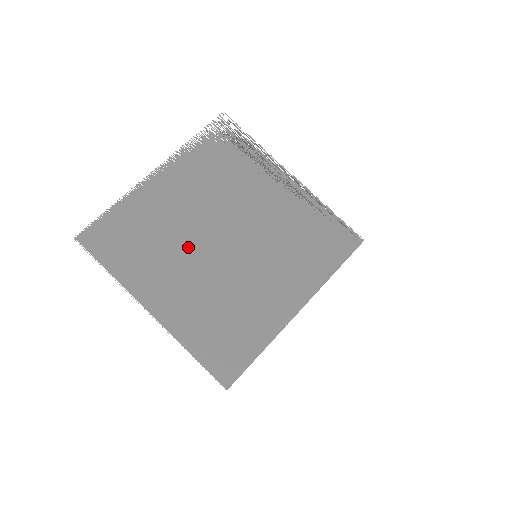
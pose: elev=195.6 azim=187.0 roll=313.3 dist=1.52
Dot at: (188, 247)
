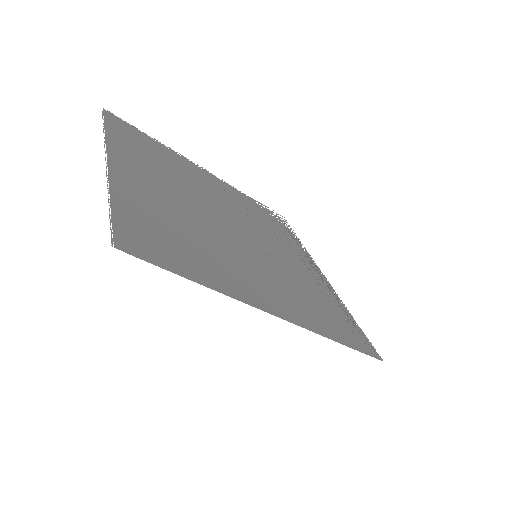
Dot at: (194, 194)
